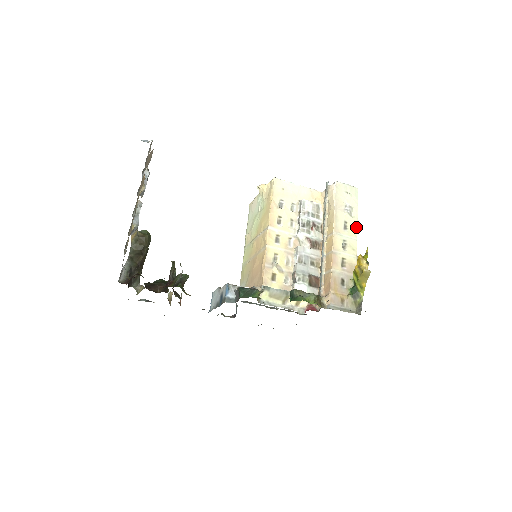
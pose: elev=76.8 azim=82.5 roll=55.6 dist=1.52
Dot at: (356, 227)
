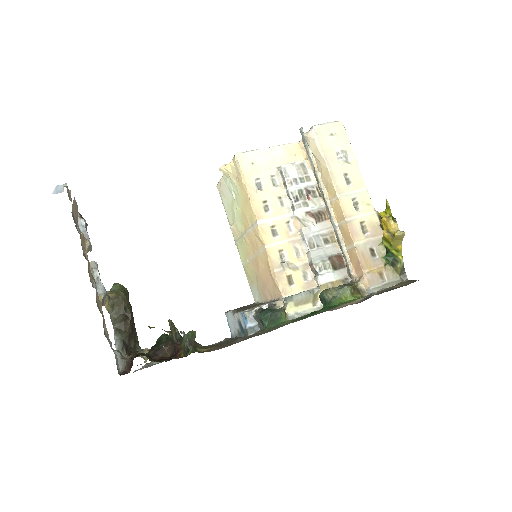
Dot at: (360, 174)
